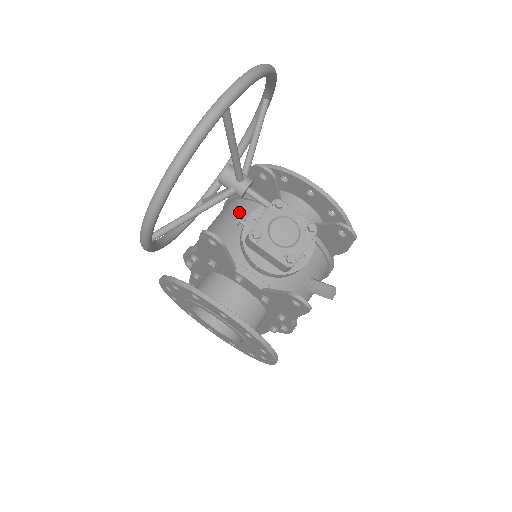
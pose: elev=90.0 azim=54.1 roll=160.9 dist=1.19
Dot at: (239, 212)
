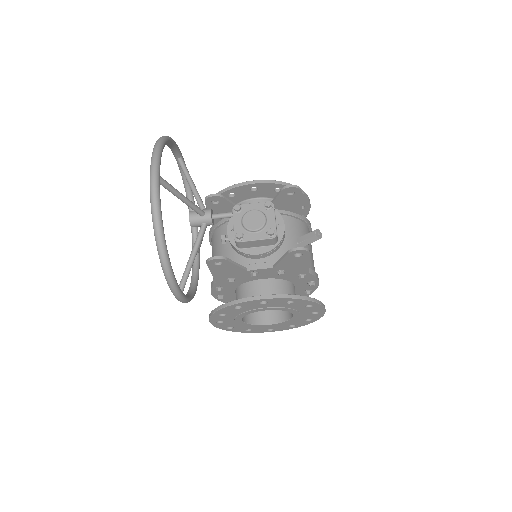
Dot at: occluded
